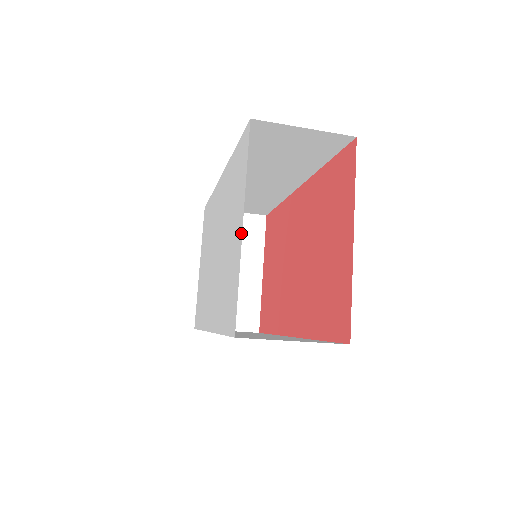
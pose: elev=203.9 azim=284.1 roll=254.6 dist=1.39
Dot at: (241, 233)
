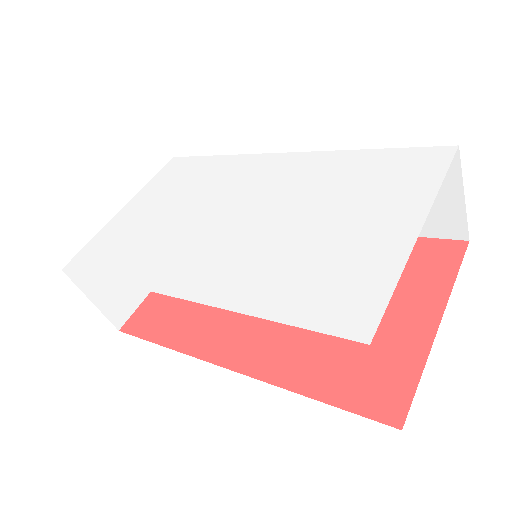
Dot at: (413, 235)
